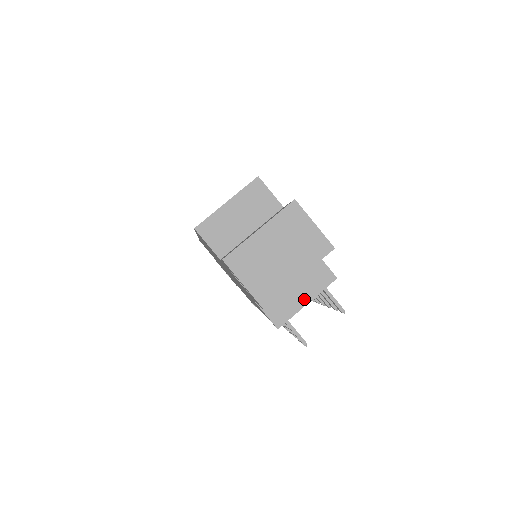
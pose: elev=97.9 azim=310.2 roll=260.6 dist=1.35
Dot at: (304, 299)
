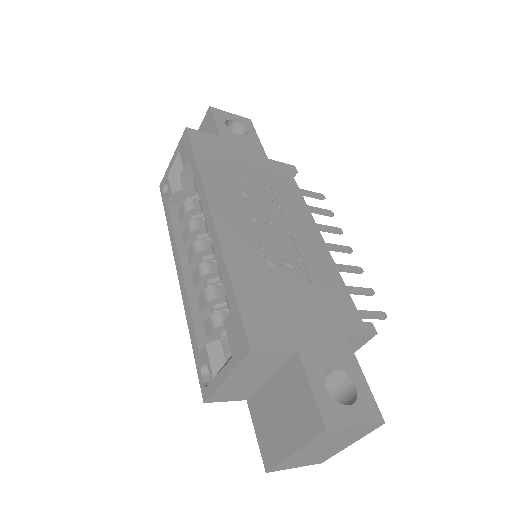
Dot at: occluded
